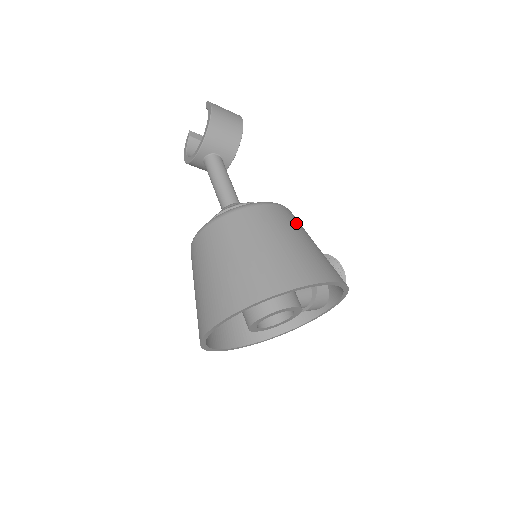
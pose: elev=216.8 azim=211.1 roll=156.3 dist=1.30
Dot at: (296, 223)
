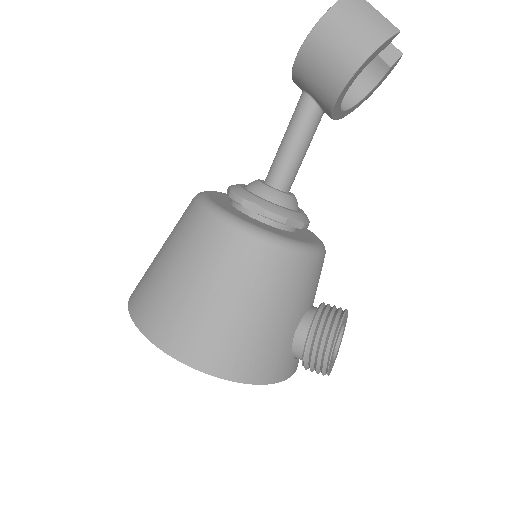
Dot at: (242, 271)
